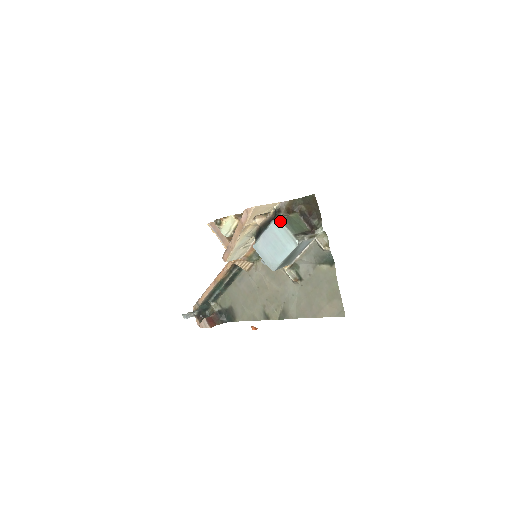
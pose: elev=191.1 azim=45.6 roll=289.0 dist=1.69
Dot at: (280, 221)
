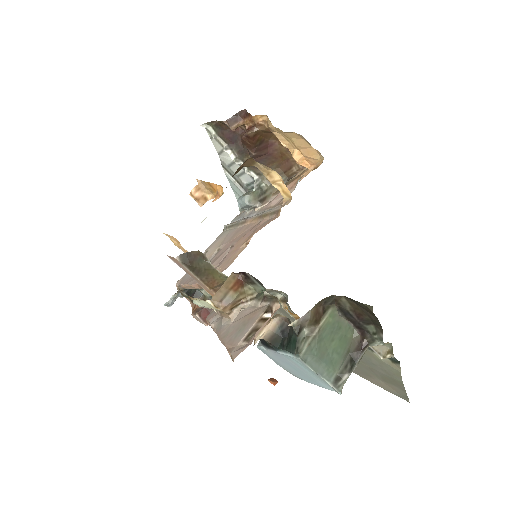
Dot at: (305, 365)
